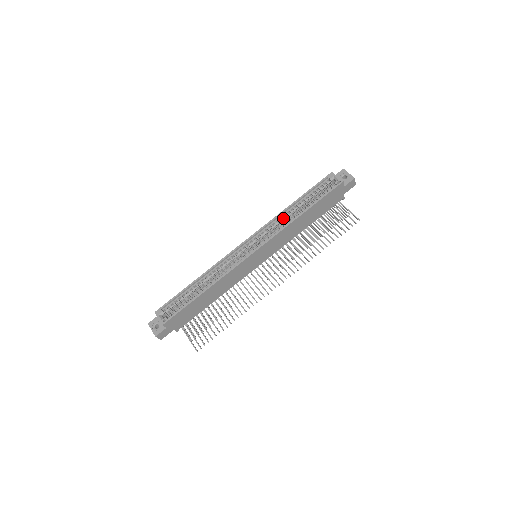
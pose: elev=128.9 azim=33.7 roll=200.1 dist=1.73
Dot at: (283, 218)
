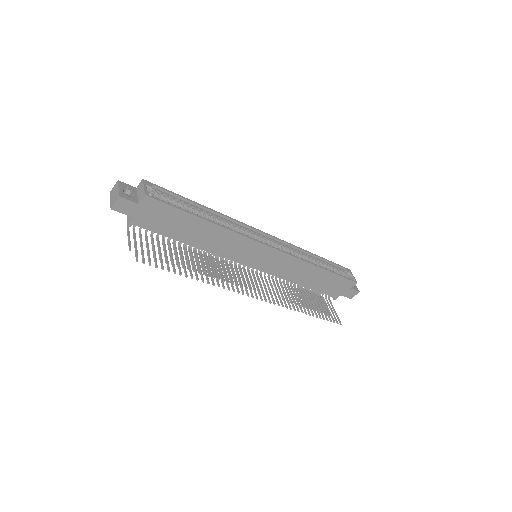
Dot at: (303, 255)
